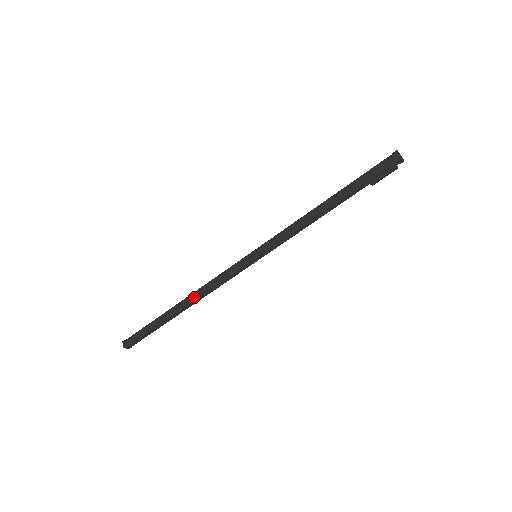
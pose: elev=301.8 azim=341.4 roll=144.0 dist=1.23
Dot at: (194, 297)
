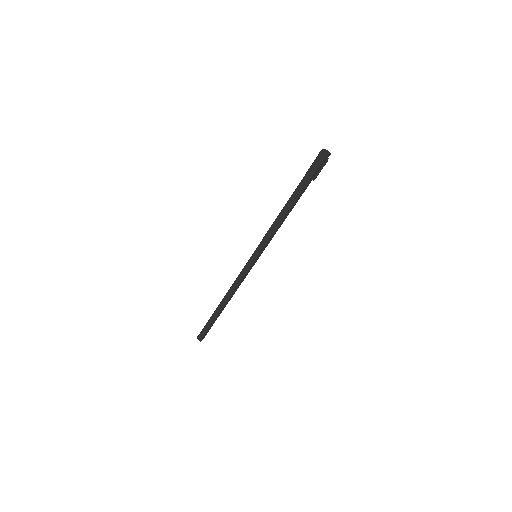
Dot at: (228, 297)
